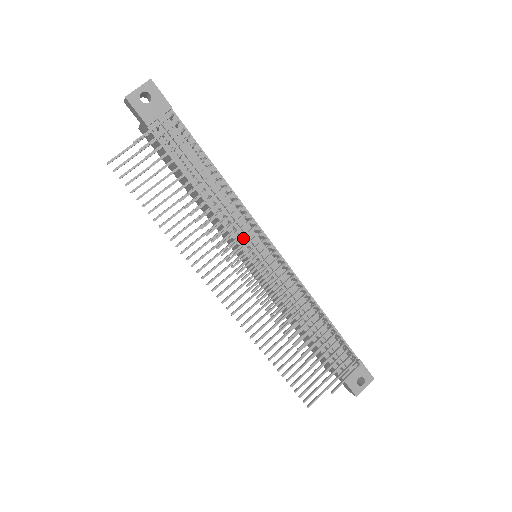
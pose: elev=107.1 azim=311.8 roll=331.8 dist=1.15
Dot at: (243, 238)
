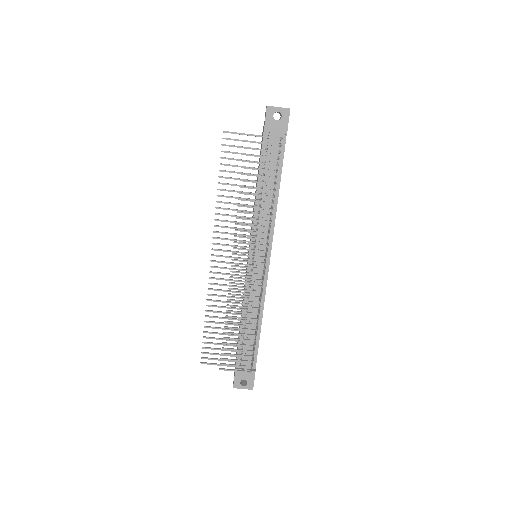
Dot at: occluded
